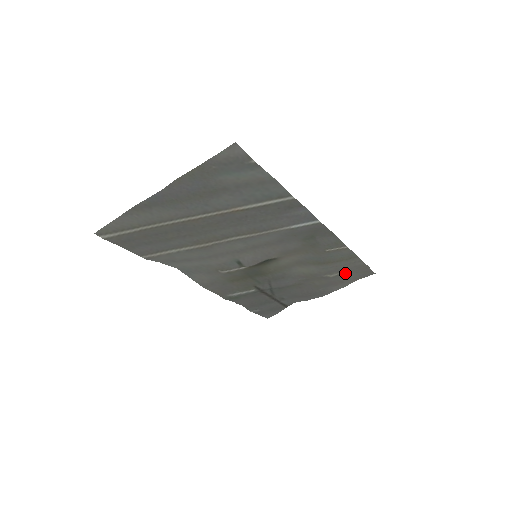
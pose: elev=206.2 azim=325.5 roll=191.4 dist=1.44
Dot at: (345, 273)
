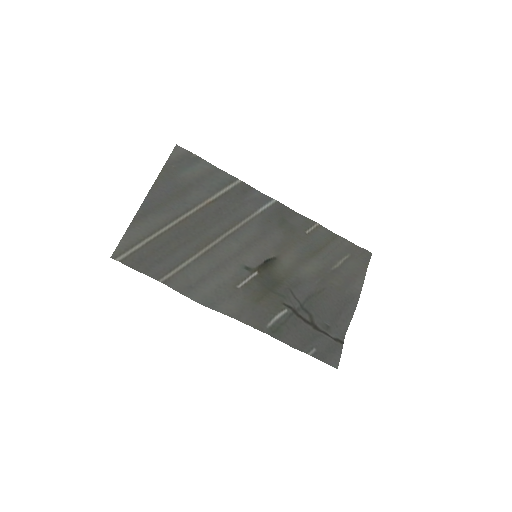
Dot at: (347, 261)
